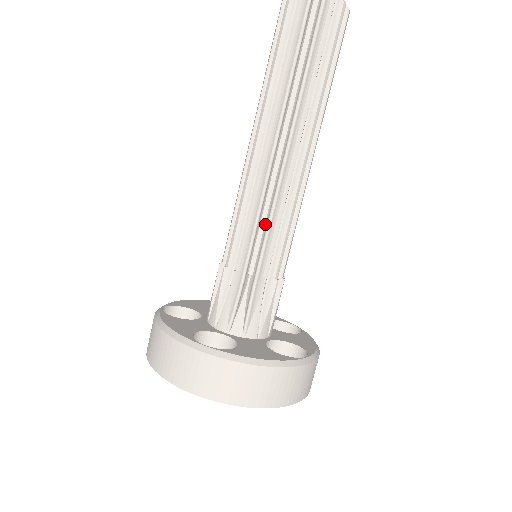
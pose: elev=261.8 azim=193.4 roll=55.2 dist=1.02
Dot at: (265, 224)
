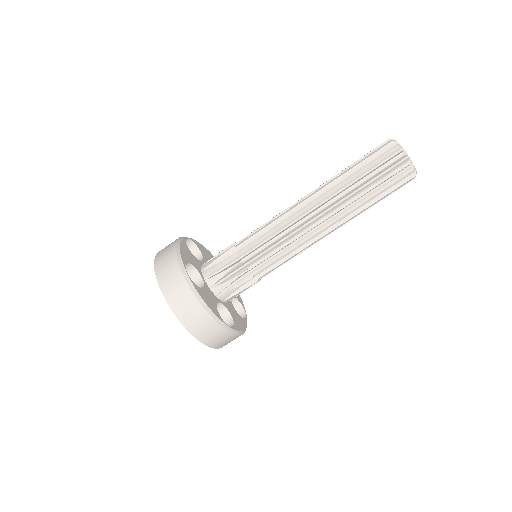
Dot at: (272, 243)
